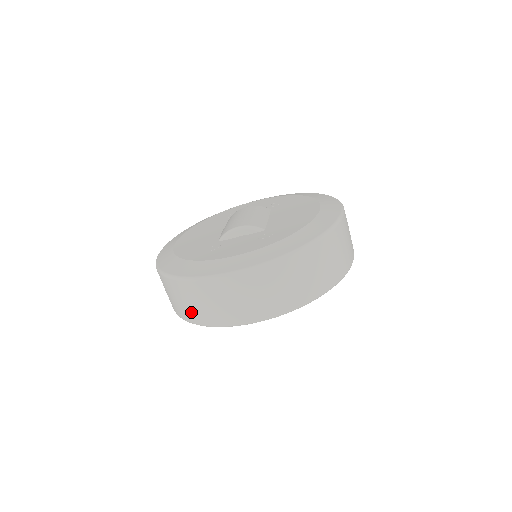
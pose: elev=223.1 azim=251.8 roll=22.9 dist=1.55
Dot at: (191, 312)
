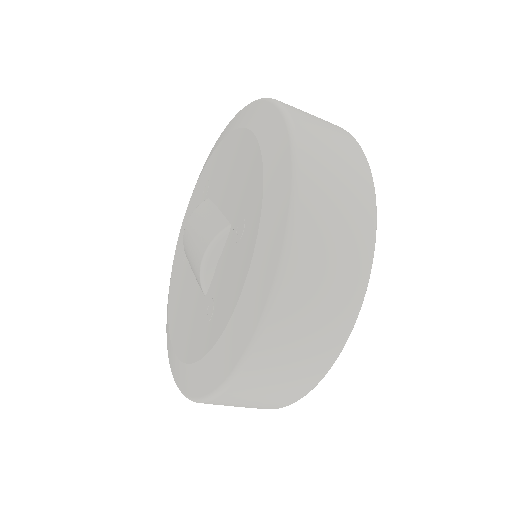
Dot at: (277, 399)
